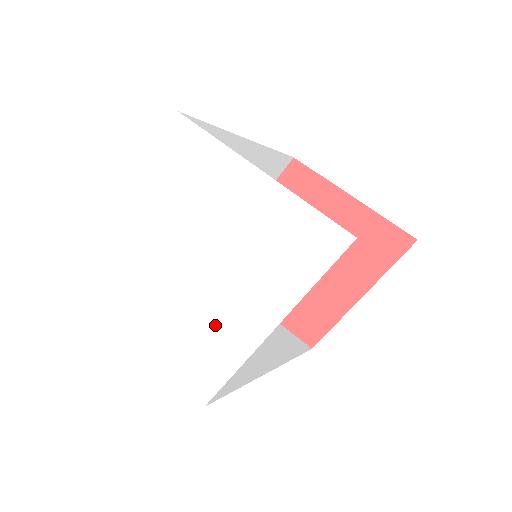
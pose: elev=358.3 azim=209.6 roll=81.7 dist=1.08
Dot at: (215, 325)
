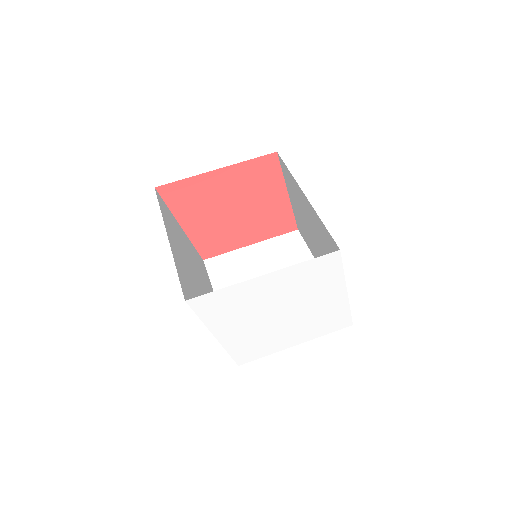
Dot at: (272, 340)
